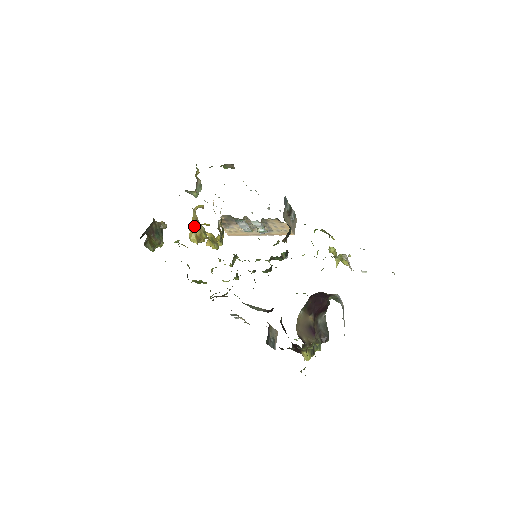
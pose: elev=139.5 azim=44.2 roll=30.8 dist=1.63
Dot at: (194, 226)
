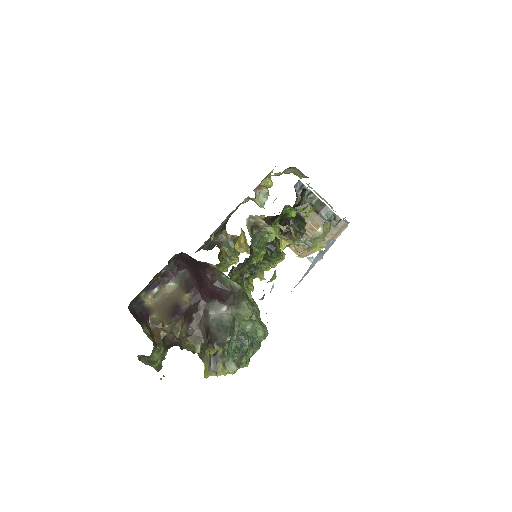
Dot at: (241, 233)
